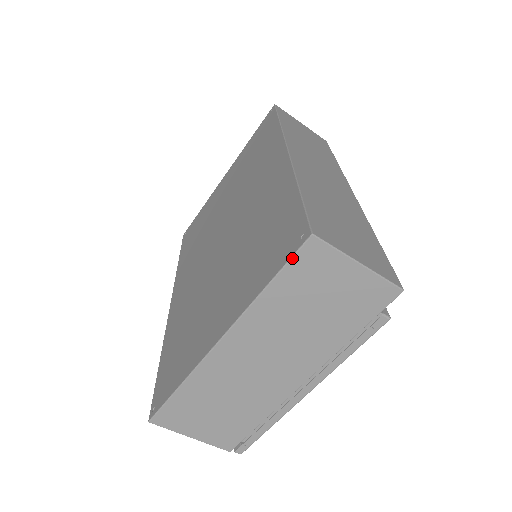
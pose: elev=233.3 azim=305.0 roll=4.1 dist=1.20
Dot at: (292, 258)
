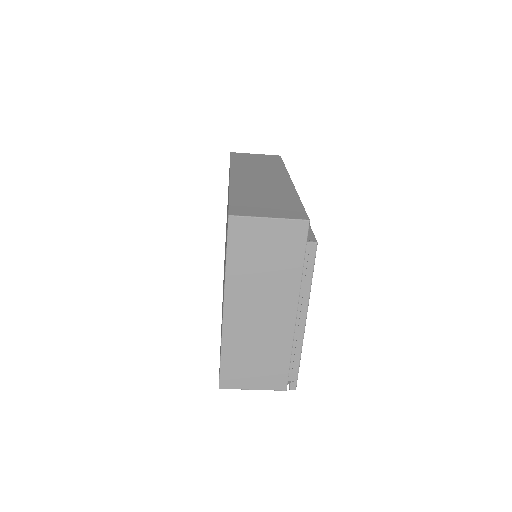
Dot at: (228, 235)
